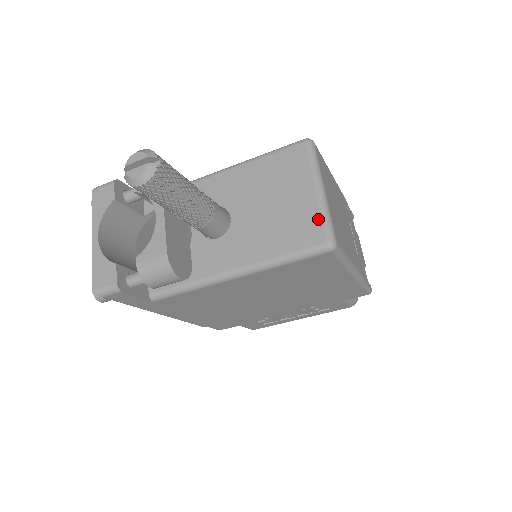
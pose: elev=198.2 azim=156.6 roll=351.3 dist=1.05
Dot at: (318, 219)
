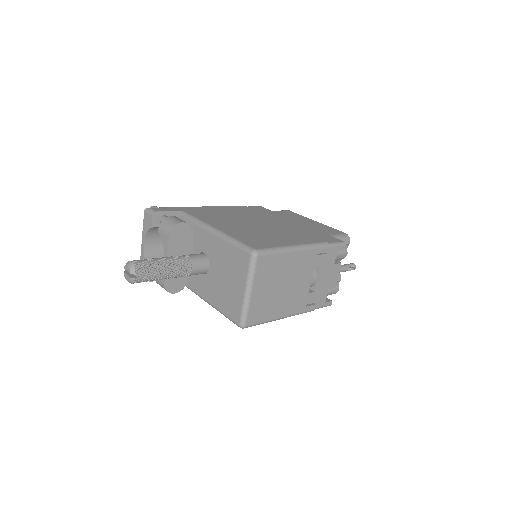
Dot at: (240, 309)
